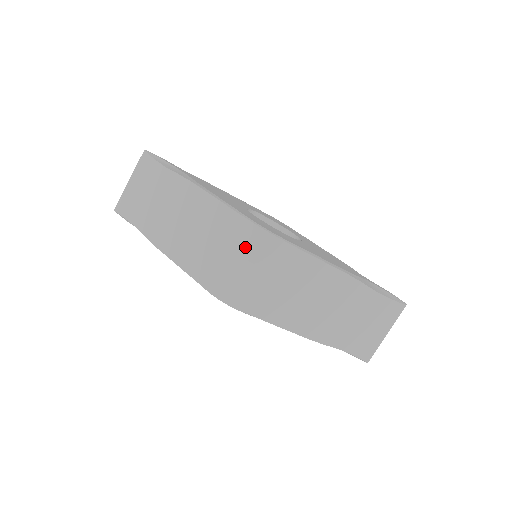
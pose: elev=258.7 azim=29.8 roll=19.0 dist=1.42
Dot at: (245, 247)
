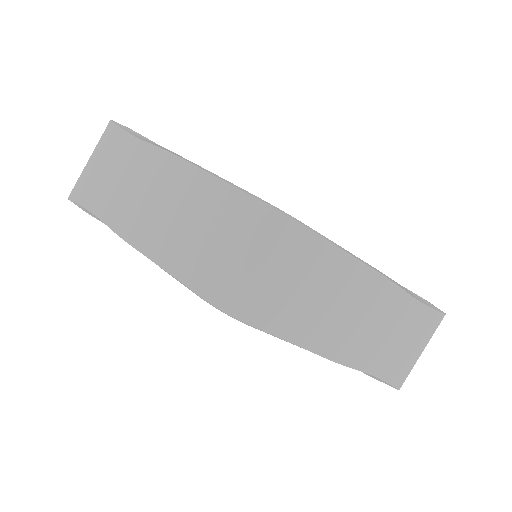
Dot at: (254, 235)
